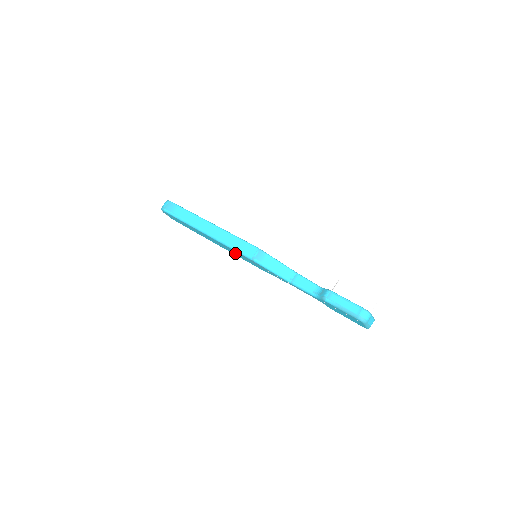
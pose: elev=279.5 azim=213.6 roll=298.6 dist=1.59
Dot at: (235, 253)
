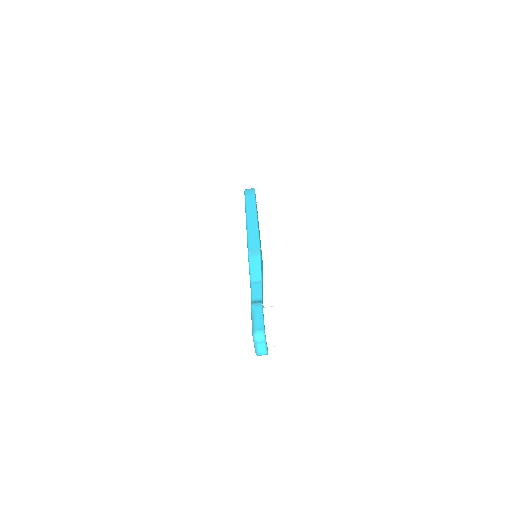
Dot at: occluded
